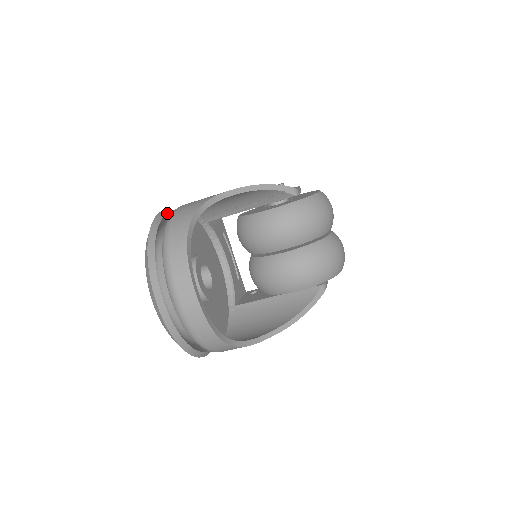
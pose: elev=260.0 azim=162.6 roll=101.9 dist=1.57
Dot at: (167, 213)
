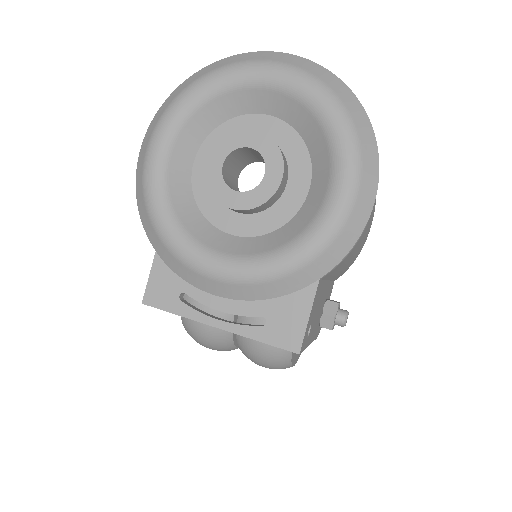
Dot at: occluded
